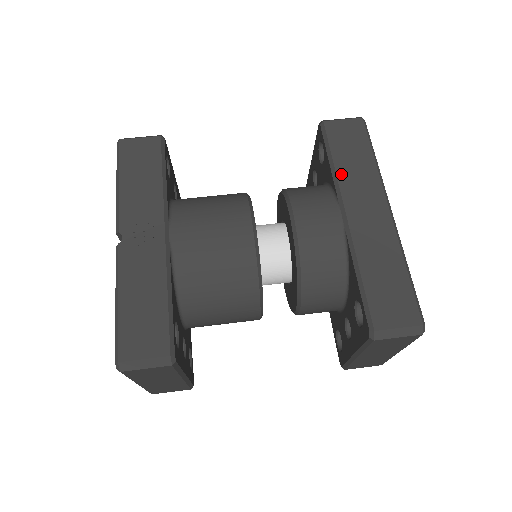
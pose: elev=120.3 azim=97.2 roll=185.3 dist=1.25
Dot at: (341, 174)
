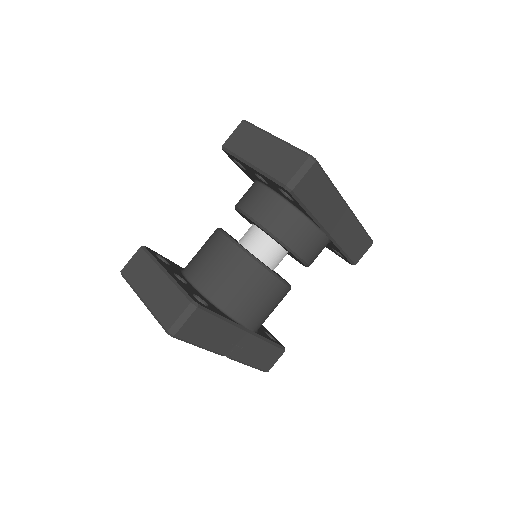
Dot at: (318, 215)
